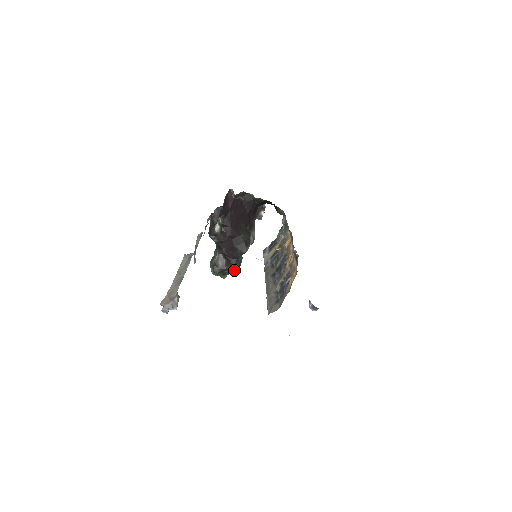
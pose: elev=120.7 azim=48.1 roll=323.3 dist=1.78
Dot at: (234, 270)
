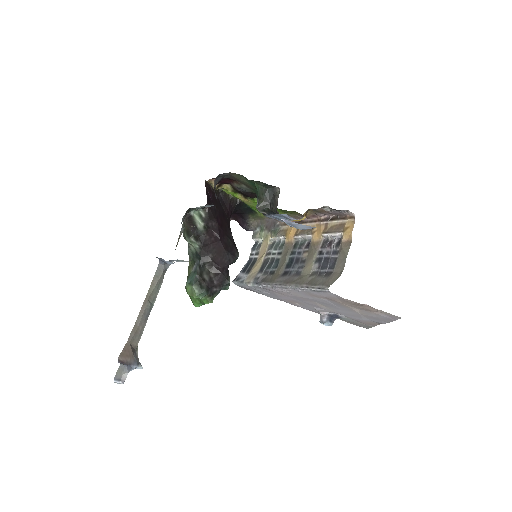
Dot at: (225, 286)
